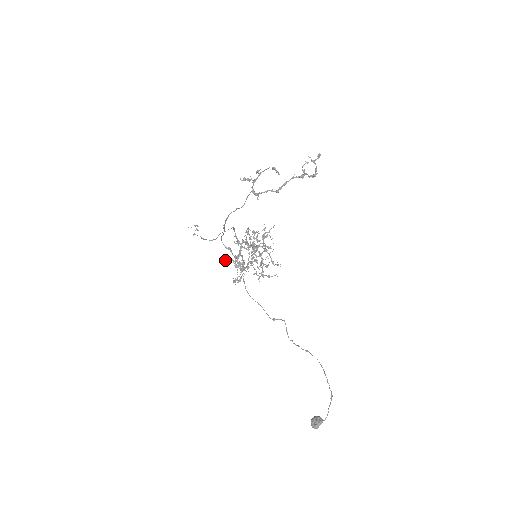
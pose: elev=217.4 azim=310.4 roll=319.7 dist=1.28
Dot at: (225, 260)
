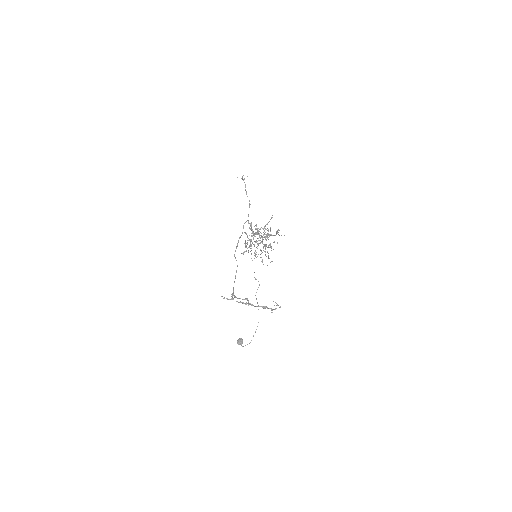
Dot at: occluded
